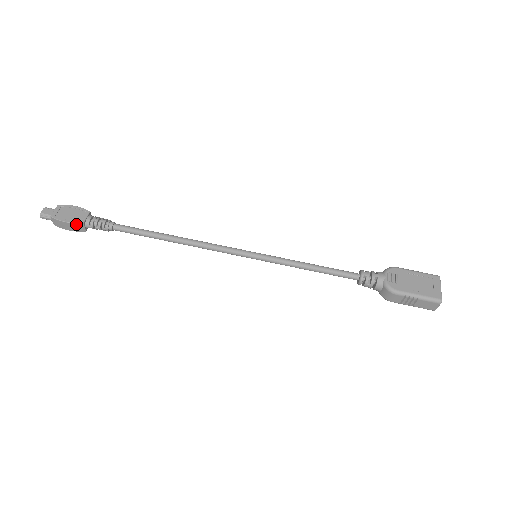
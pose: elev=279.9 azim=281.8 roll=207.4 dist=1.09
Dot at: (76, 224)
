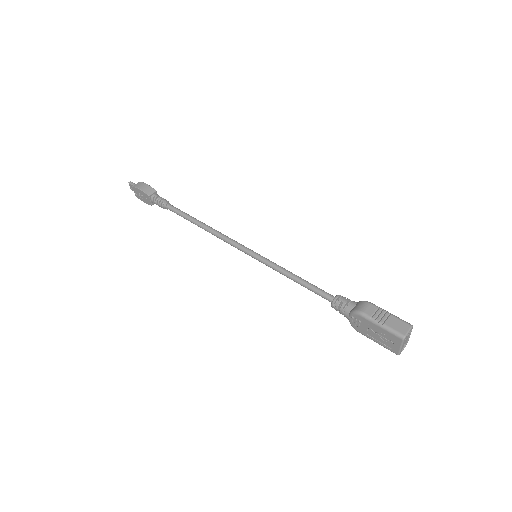
Dot at: (152, 188)
